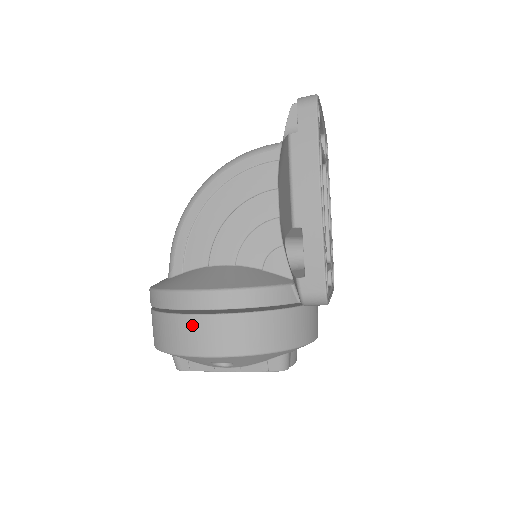
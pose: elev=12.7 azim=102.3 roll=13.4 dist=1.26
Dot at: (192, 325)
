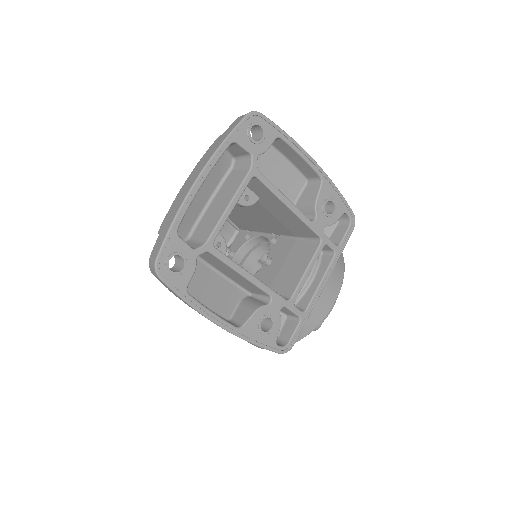
Dot at: occluded
